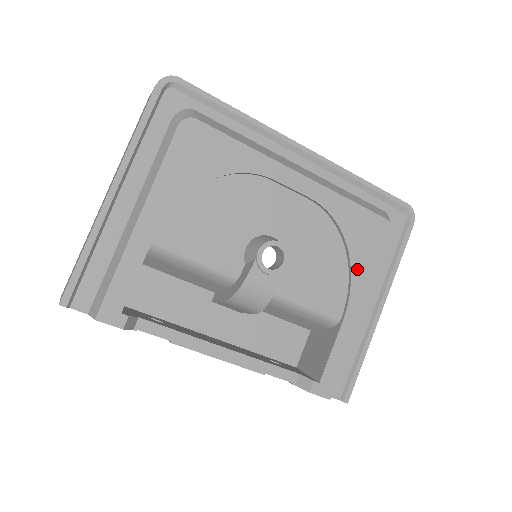
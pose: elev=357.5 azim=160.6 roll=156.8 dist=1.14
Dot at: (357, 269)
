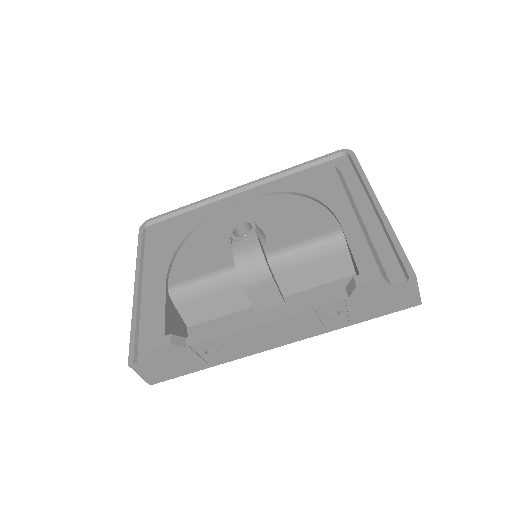
Dot at: (325, 198)
